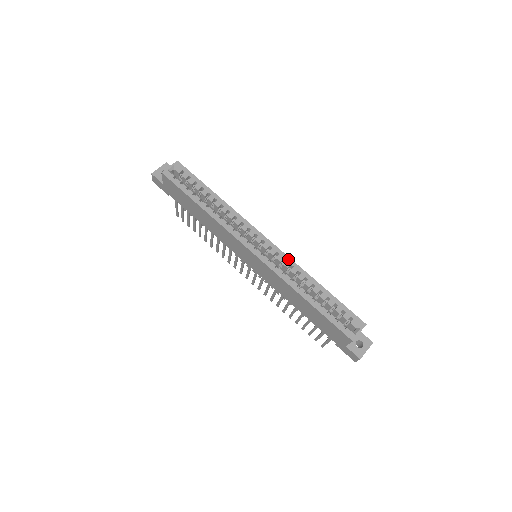
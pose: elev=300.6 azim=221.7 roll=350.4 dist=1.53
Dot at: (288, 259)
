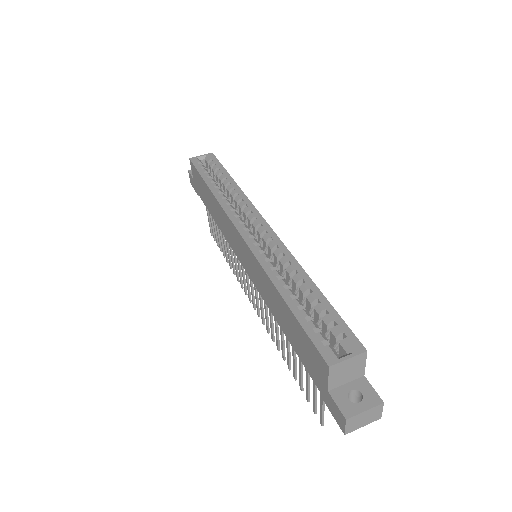
Dot at: (282, 247)
